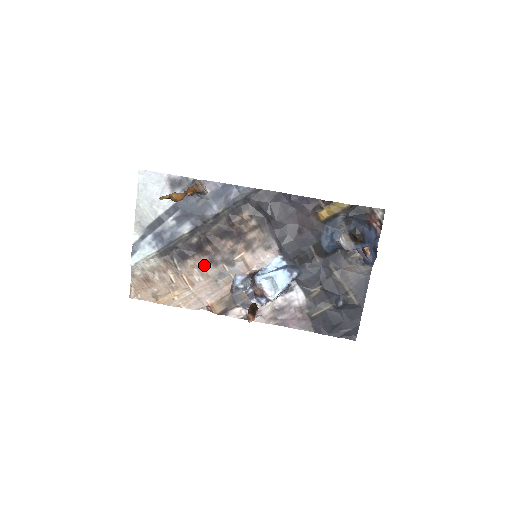
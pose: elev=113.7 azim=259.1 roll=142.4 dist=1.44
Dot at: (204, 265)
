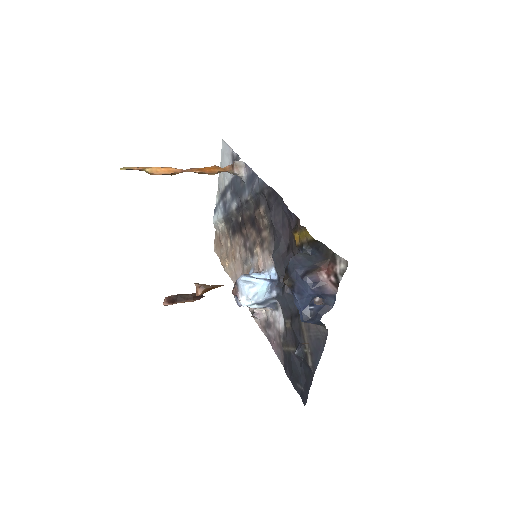
Dot at: (241, 246)
